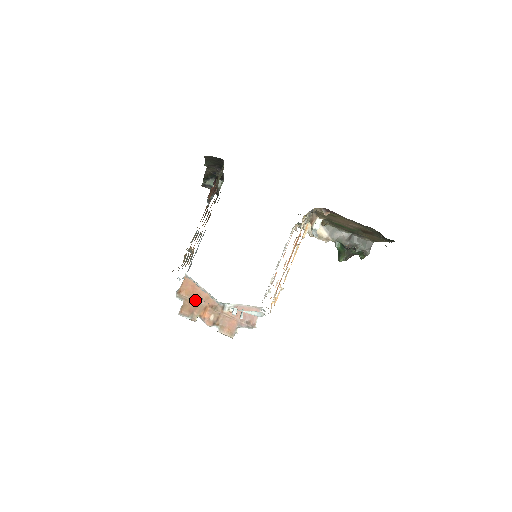
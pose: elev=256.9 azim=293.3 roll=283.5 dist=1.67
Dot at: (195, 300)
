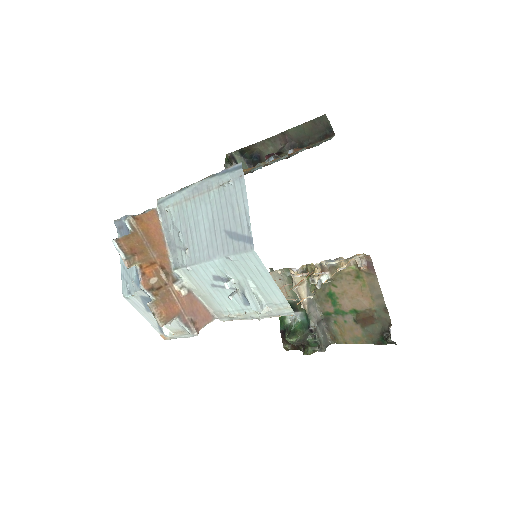
Dot at: (148, 243)
